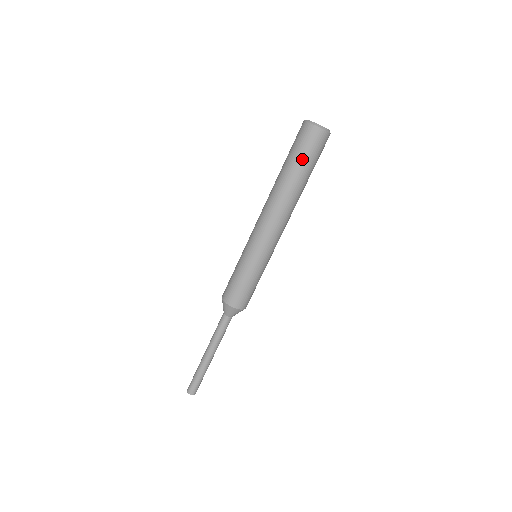
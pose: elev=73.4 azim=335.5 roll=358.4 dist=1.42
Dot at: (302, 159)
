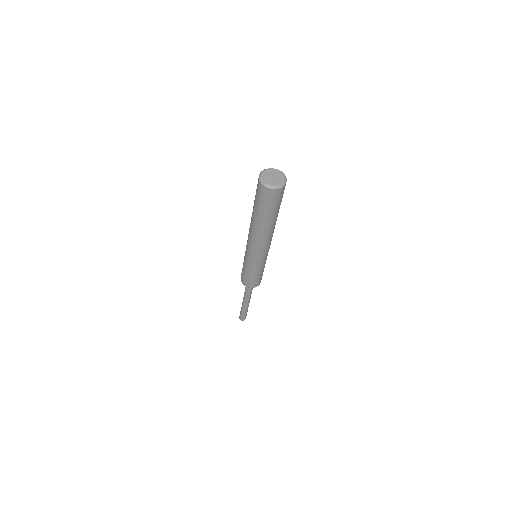
Dot at: (269, 210)
